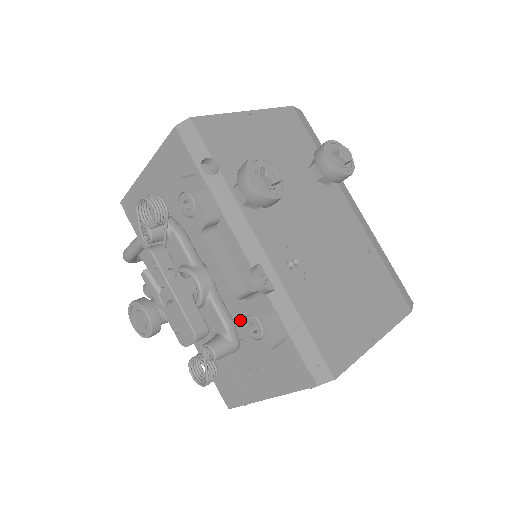
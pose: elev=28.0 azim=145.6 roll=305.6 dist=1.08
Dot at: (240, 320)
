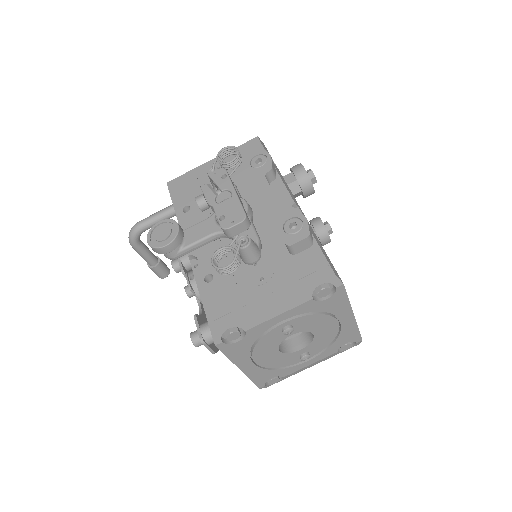
Dot at: (281, 223)
